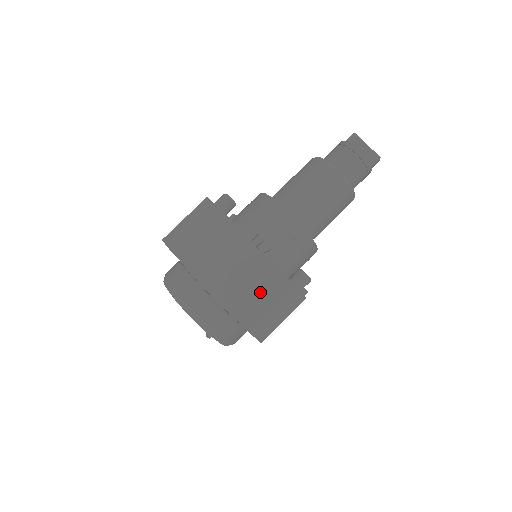
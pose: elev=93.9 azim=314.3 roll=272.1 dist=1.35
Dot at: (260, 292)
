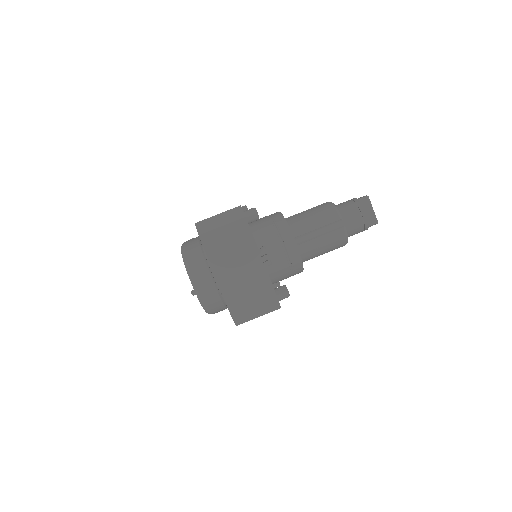
Dot at: (251, 292)
